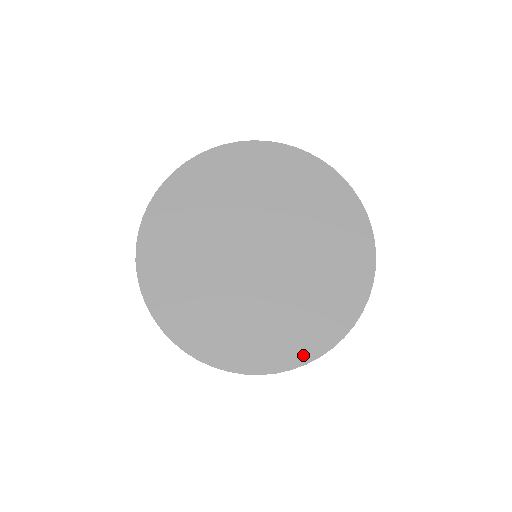
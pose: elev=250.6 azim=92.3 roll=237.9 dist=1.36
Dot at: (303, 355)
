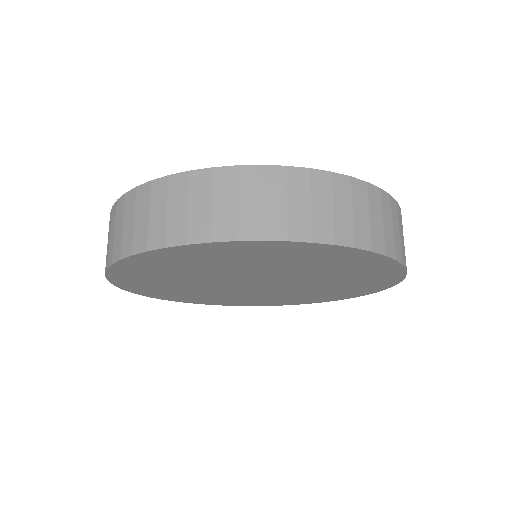
Dot at: (305, 303)
